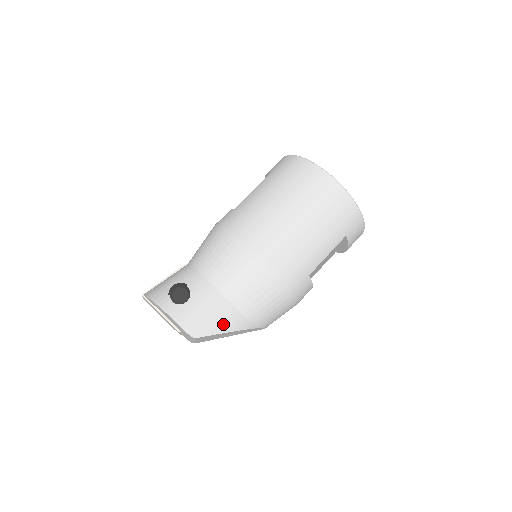
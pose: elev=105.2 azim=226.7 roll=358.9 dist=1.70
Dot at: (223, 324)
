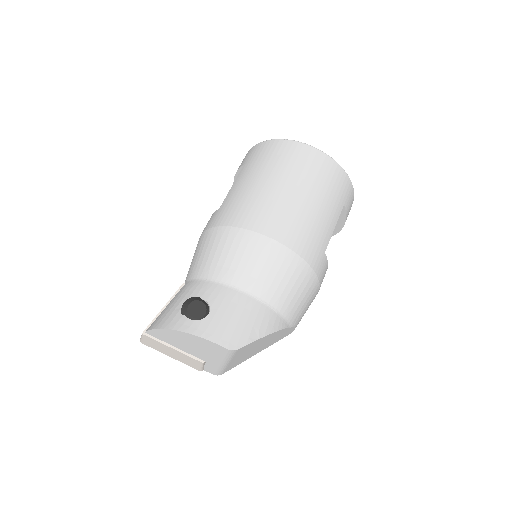
Dot at: (259, 327)
